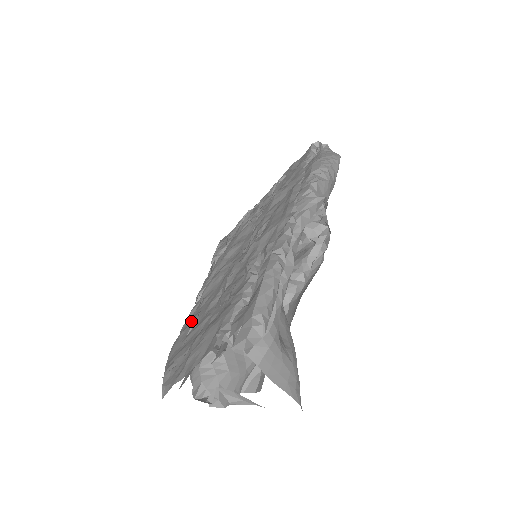
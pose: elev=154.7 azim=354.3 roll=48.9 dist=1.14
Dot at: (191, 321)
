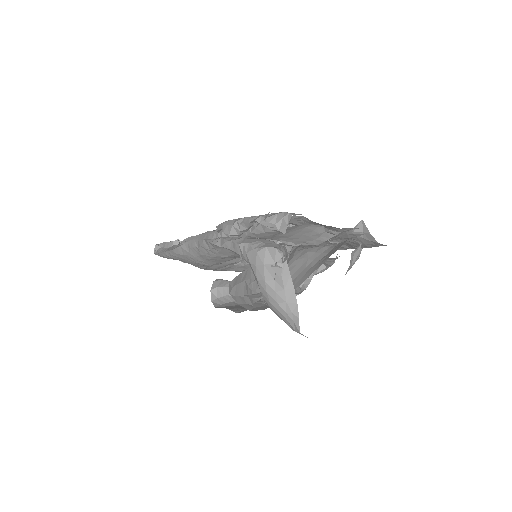
Dot at: occluded
